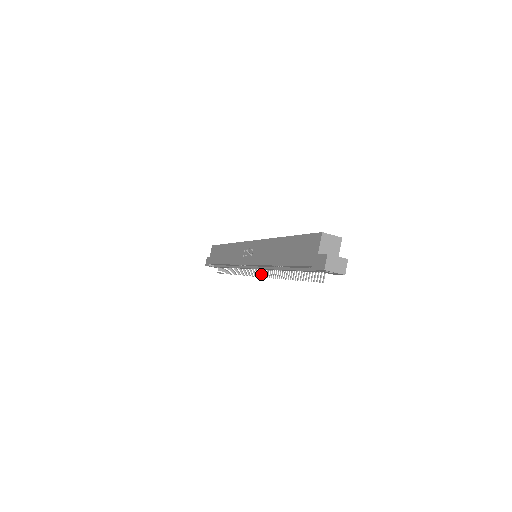
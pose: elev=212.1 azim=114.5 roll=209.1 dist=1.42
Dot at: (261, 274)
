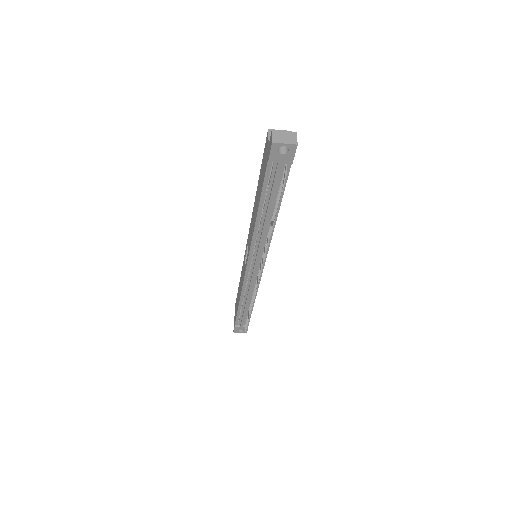
Dot at: (262, 264)
